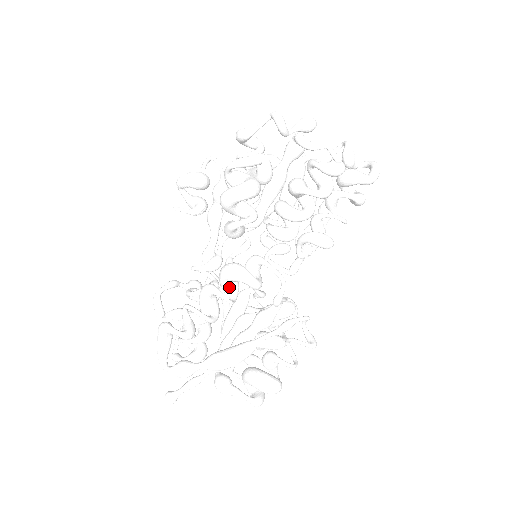
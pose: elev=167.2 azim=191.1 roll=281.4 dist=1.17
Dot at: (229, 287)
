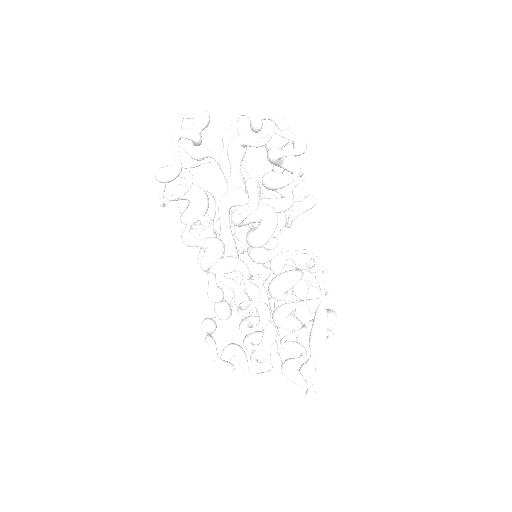
Dot at: (286, 294)
